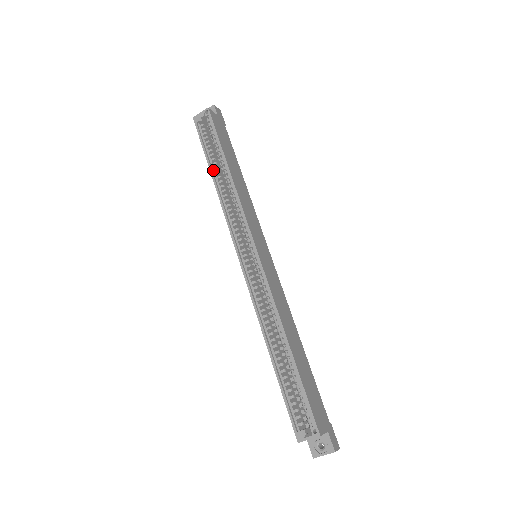
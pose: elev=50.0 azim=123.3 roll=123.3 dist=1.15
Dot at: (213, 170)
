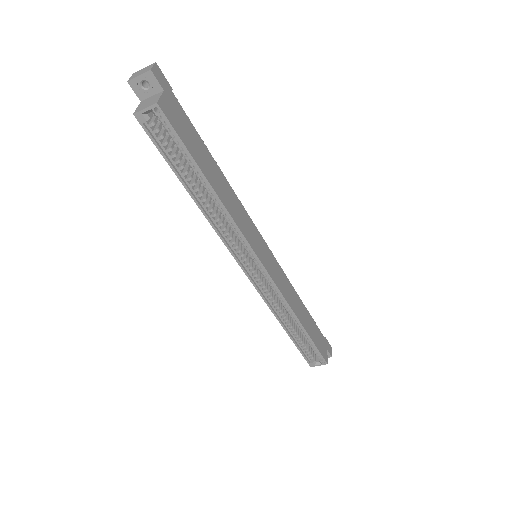
Dot at: (189, 187)
